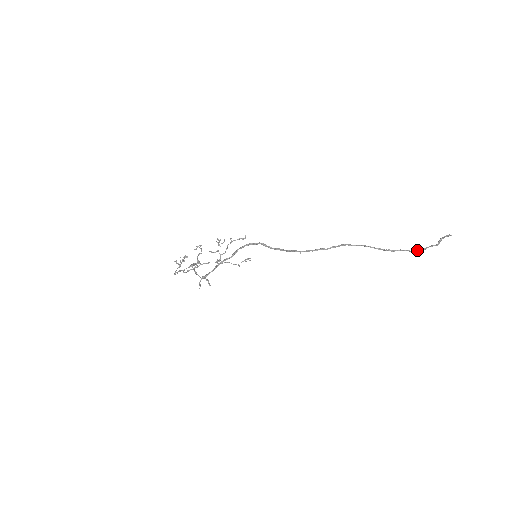
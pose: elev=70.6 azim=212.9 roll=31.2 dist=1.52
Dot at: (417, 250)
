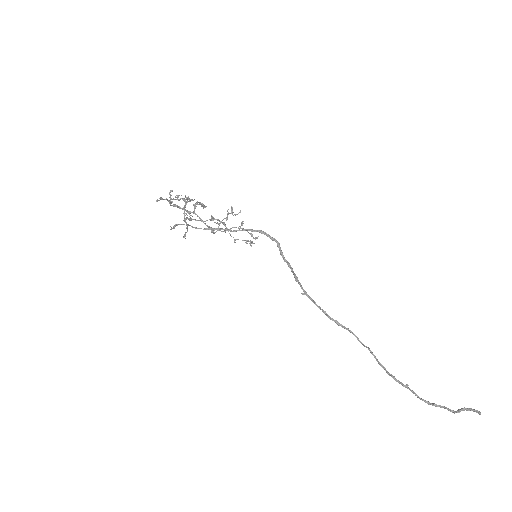
Dot at: occluded
